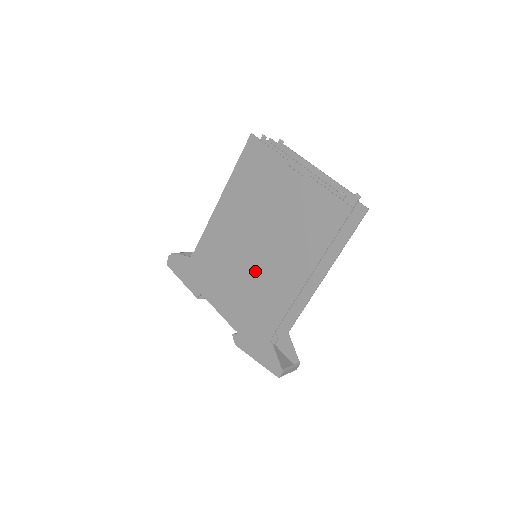
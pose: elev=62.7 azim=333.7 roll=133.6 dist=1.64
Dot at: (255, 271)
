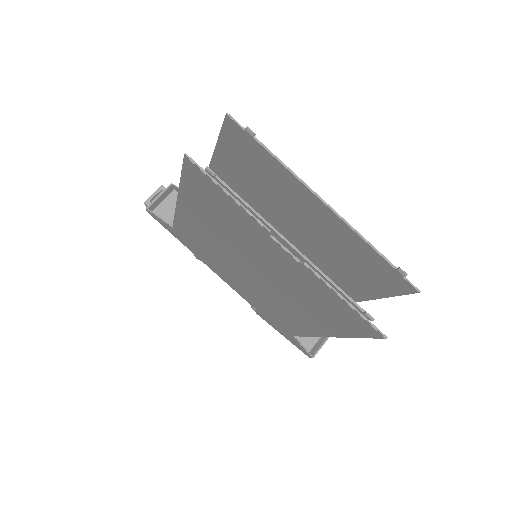
Dot at: (258, 289)
